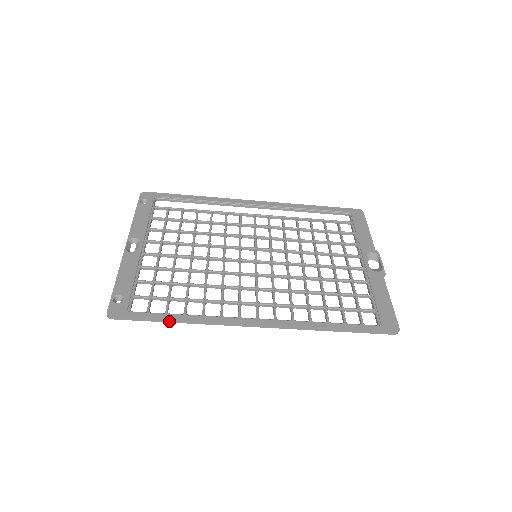
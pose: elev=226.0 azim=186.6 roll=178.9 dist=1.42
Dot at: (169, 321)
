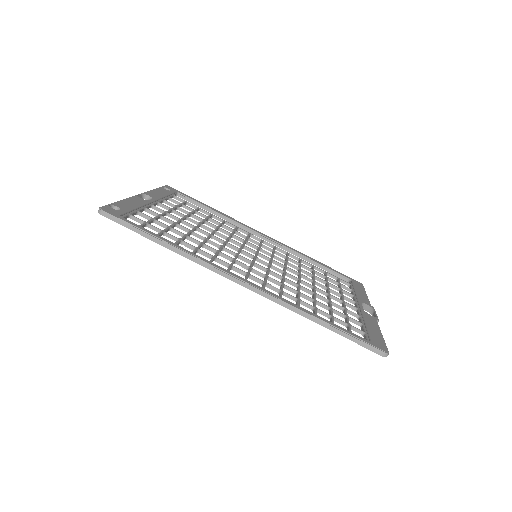
Dot at: (157, 241)
